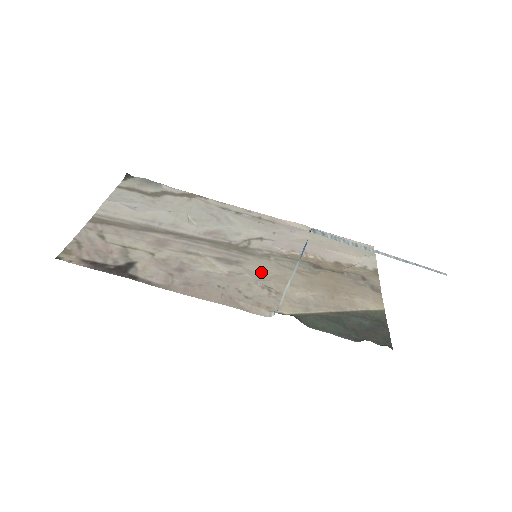
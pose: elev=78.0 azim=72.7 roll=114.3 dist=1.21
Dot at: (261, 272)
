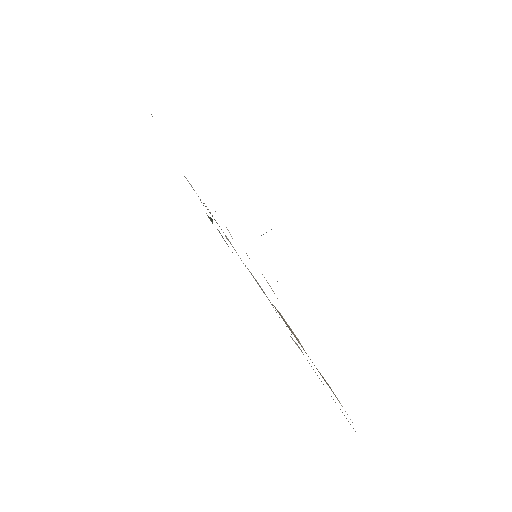
Dot at: occluded
